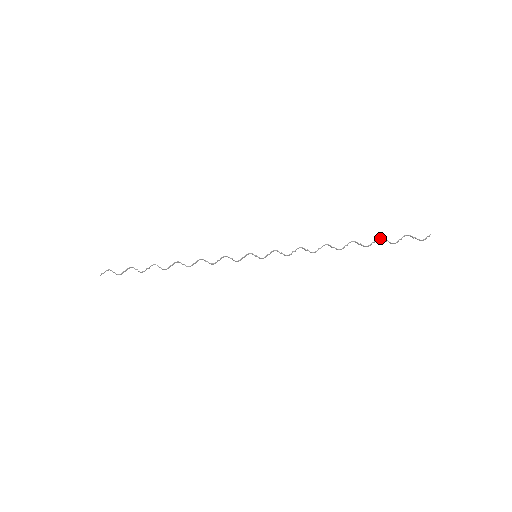
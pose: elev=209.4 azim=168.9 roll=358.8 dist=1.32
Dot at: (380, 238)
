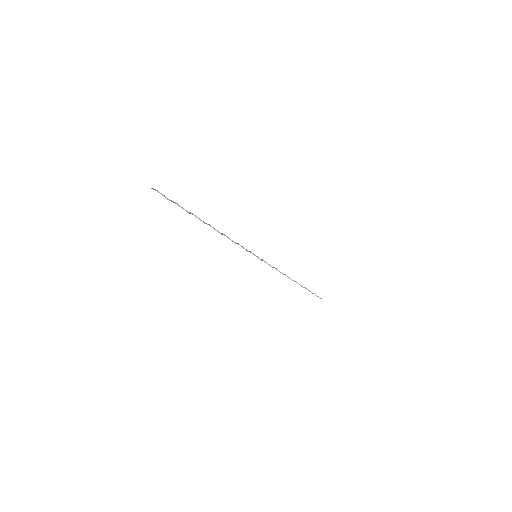
Dot at: (305, 287)
